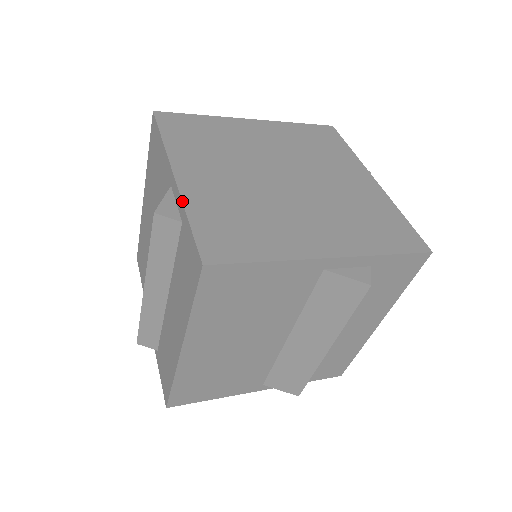
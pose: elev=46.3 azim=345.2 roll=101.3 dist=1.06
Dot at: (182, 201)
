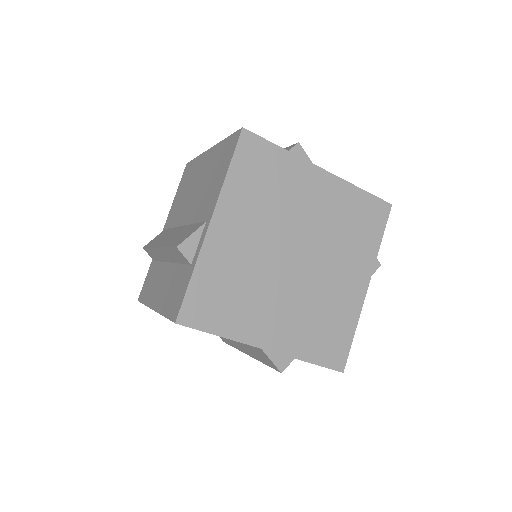
Dot at: occluded
